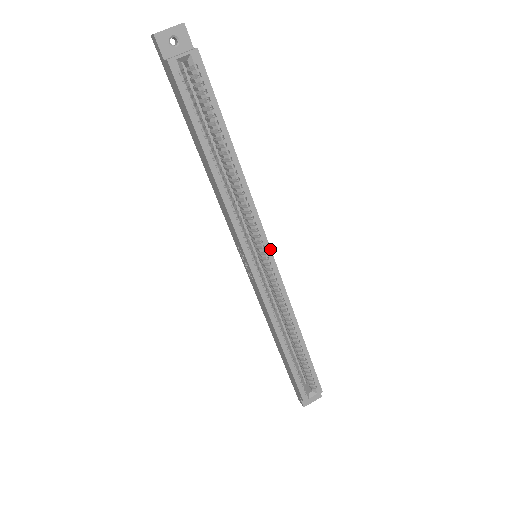
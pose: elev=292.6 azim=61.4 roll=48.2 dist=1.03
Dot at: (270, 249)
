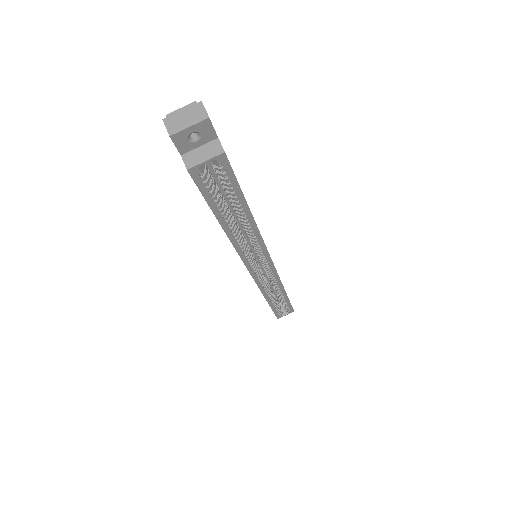
Dot at: (271, 260)
